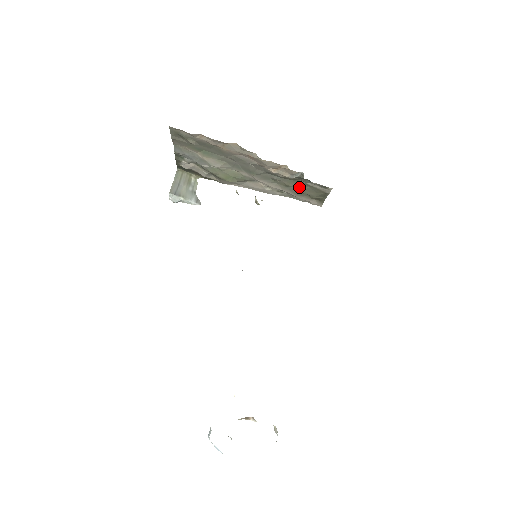
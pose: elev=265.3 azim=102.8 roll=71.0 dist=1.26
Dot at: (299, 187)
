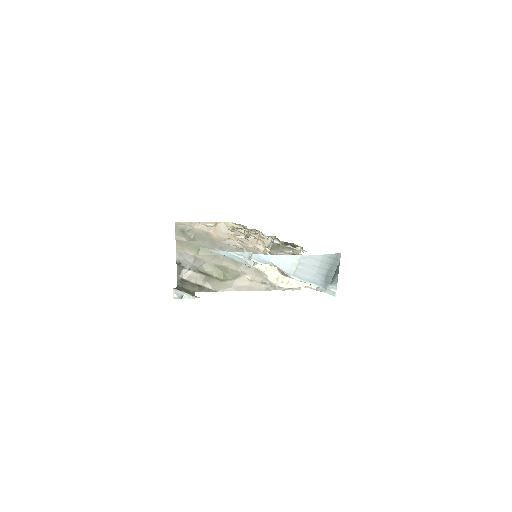
Dot at: occluded
